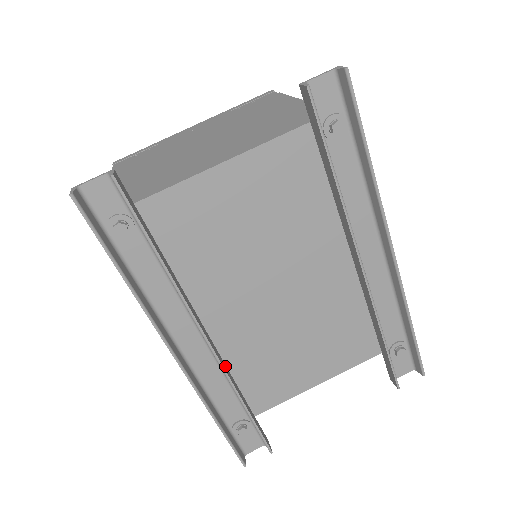
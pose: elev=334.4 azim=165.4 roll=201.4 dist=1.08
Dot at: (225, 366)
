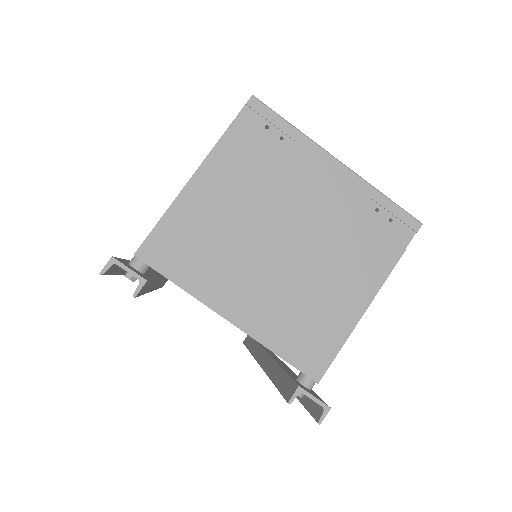
Dot at: occluded
